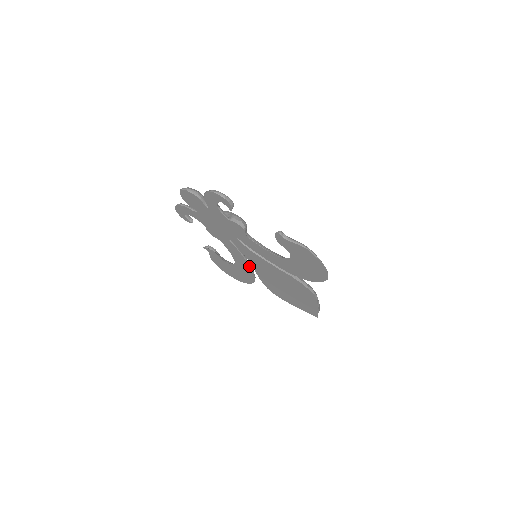
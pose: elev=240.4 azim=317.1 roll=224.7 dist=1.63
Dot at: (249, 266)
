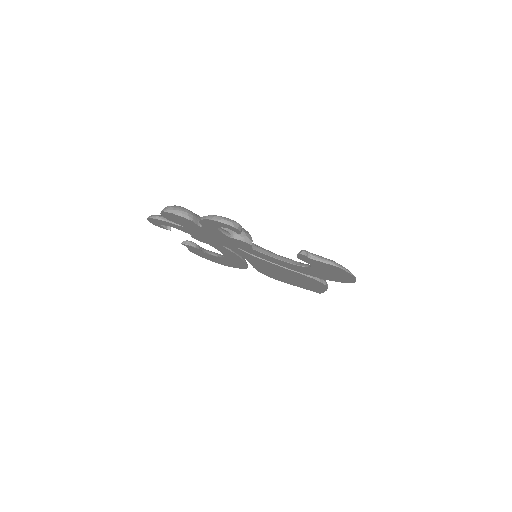
Dot at: (244, 261)
